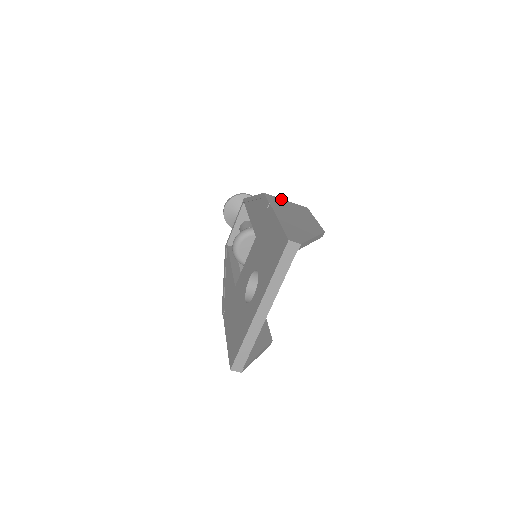
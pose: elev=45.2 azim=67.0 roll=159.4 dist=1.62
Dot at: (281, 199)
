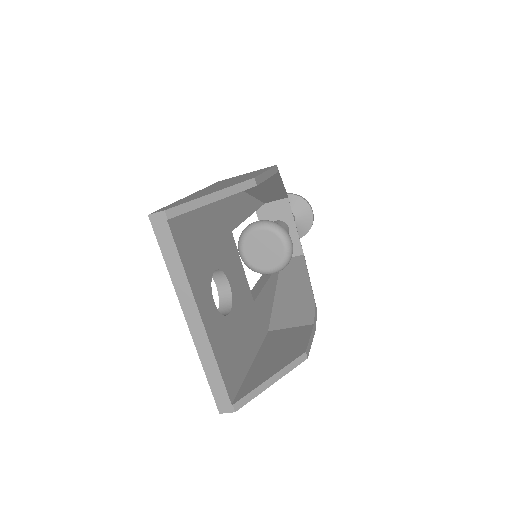
Dot at: occluded
